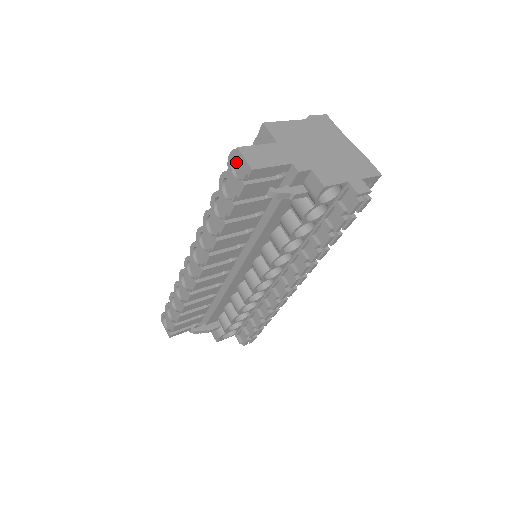
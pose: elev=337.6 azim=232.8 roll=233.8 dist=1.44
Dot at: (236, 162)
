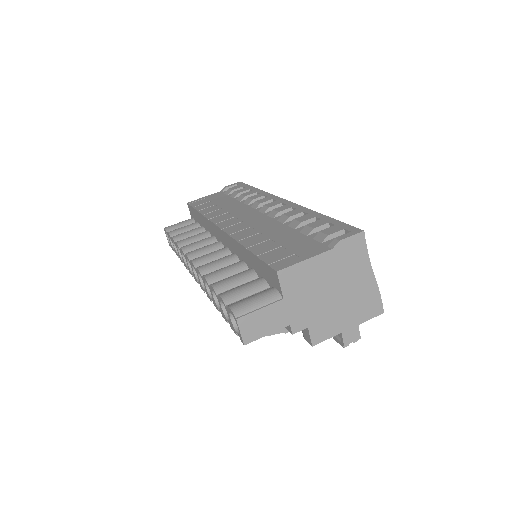
Dot at: occluded
